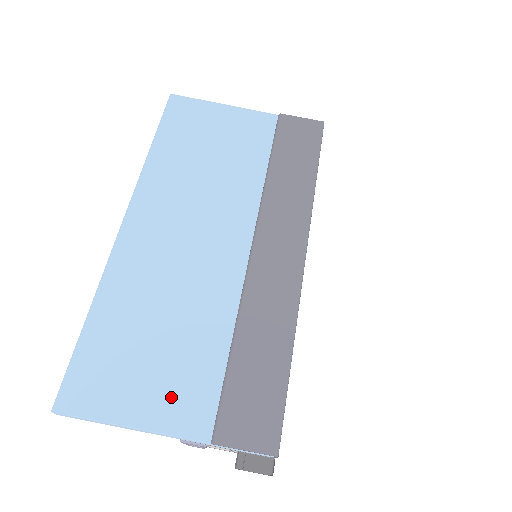
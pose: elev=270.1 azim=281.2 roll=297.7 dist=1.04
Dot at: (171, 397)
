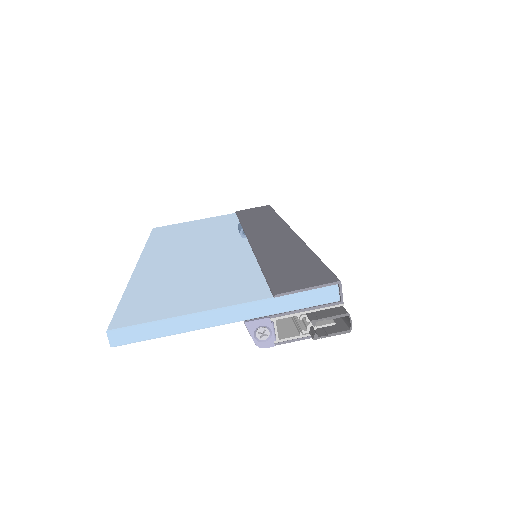
Dot at: (221, 294)
